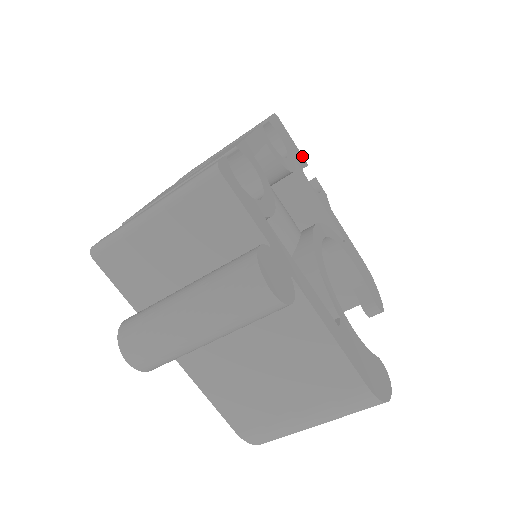
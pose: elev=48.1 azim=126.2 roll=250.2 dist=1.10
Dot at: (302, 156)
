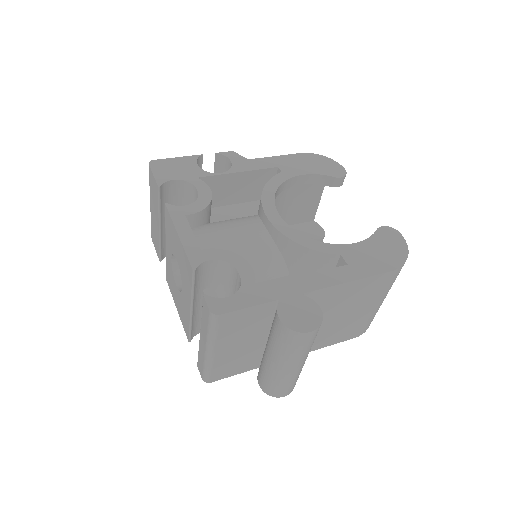
Dot at: (193, 156)
